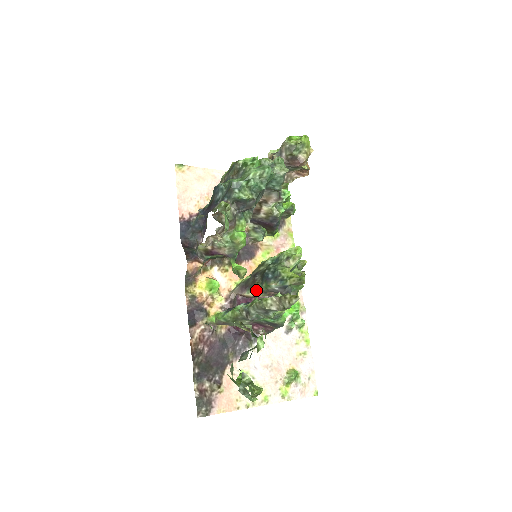
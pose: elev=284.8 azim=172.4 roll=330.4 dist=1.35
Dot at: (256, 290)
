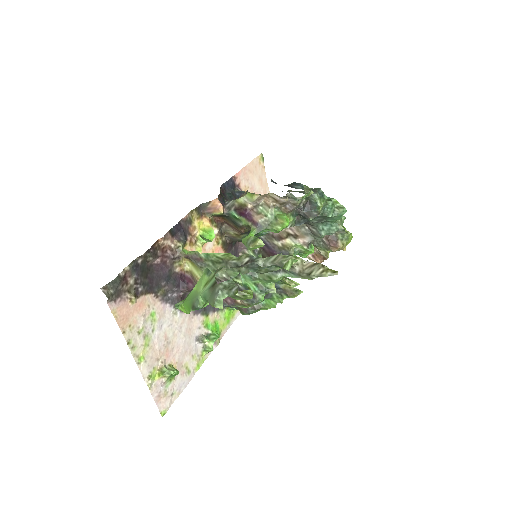
Dot at: occluded
